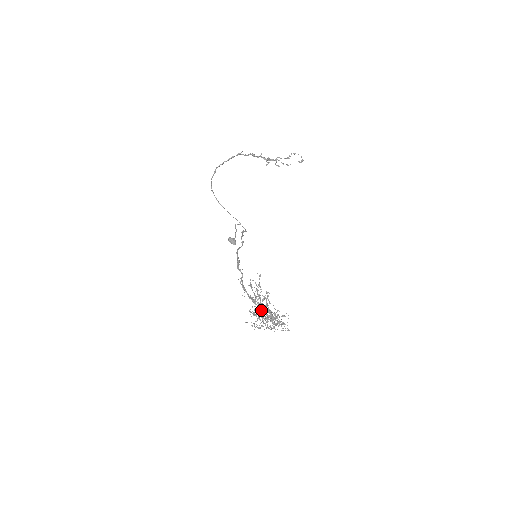
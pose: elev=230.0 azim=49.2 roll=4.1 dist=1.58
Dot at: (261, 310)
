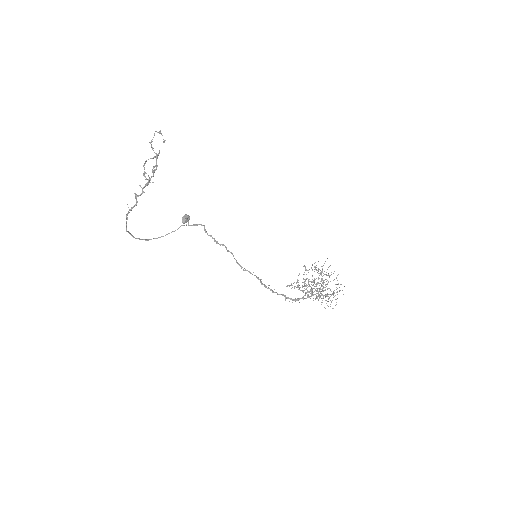
Dot at: occluded
